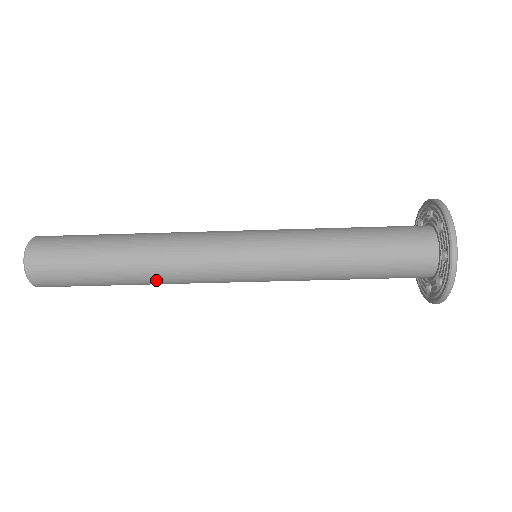
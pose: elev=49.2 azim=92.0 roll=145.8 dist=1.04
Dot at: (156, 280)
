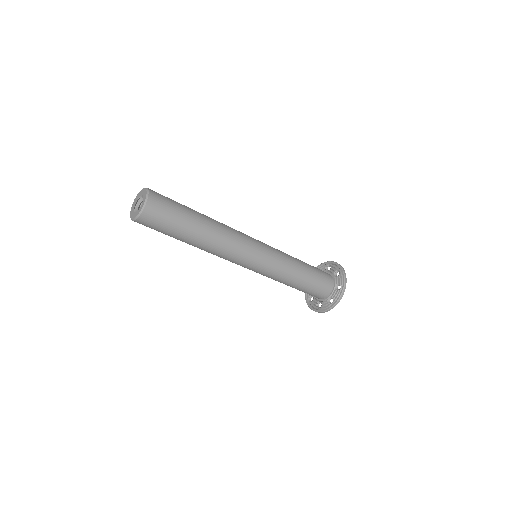
Dot at: (204, 250)
